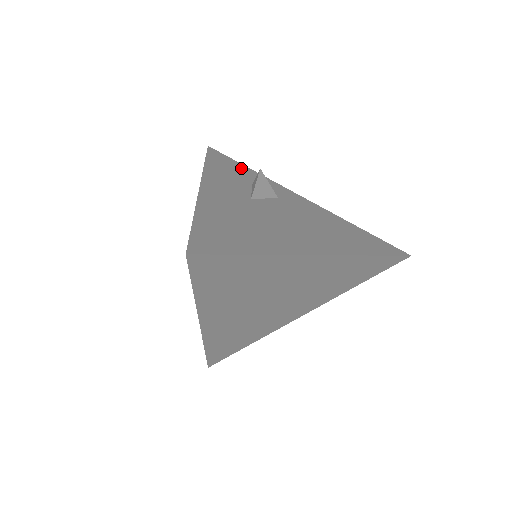
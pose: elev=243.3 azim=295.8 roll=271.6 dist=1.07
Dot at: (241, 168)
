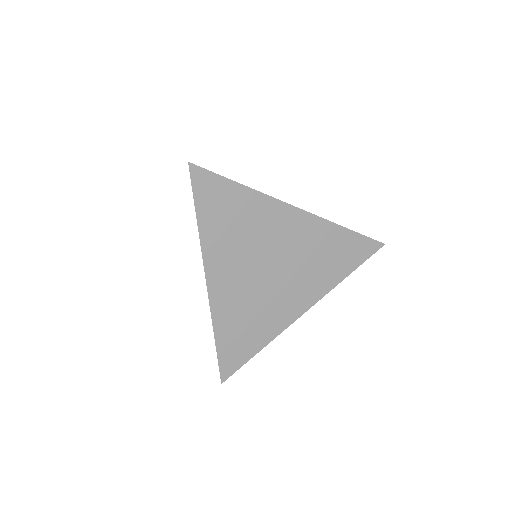
Dot at: occluded
